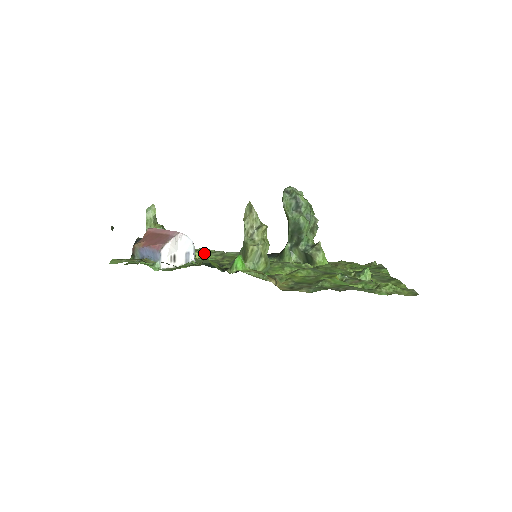
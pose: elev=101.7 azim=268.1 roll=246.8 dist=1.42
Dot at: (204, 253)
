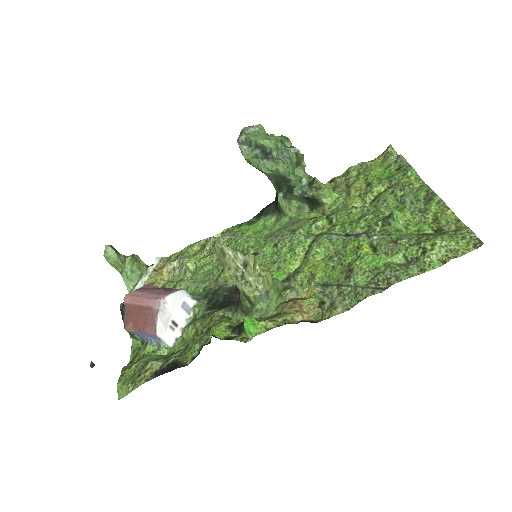
Dot at: (195, 257)
